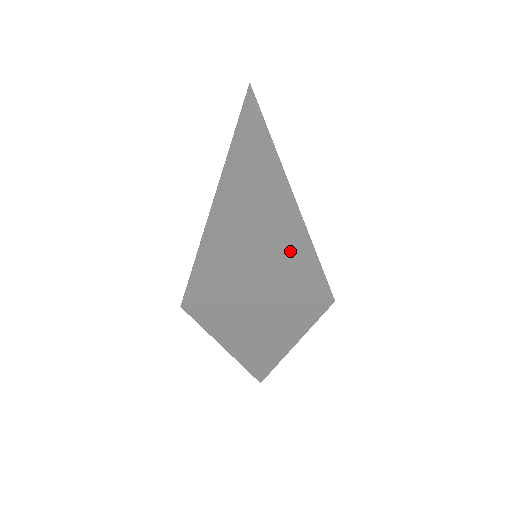
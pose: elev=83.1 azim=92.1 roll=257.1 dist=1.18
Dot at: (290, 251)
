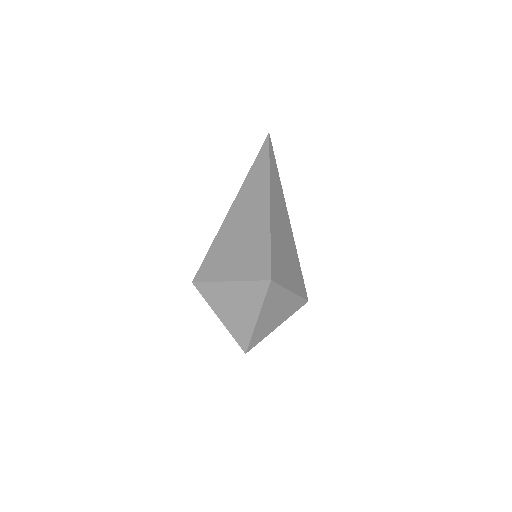
Dot at: (287, 254)
